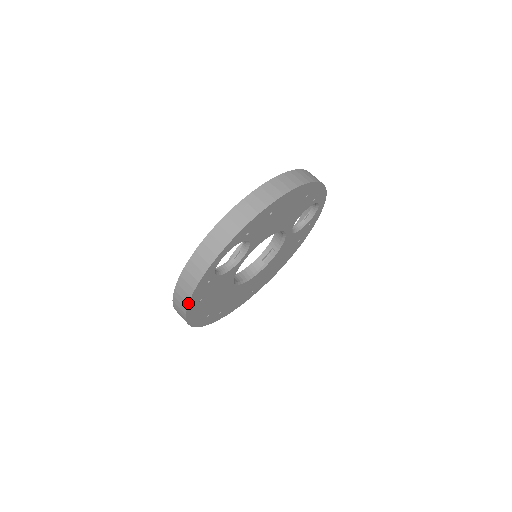
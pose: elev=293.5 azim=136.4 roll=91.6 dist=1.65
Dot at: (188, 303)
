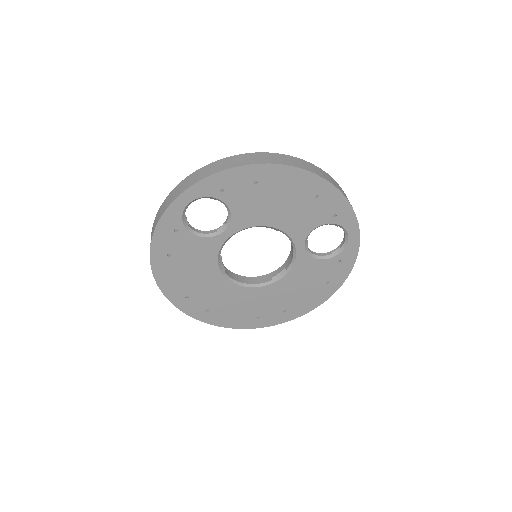
Dot at: (150, 244)
